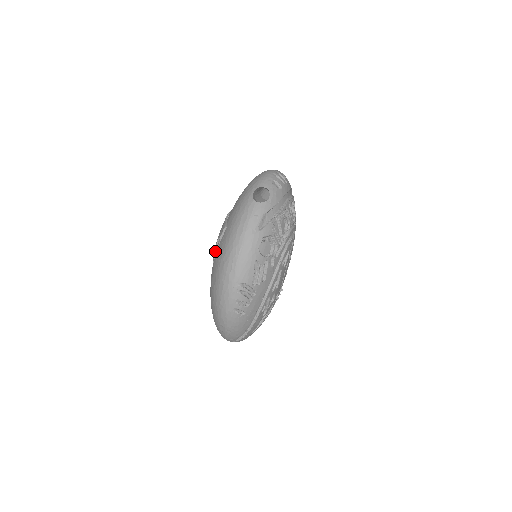
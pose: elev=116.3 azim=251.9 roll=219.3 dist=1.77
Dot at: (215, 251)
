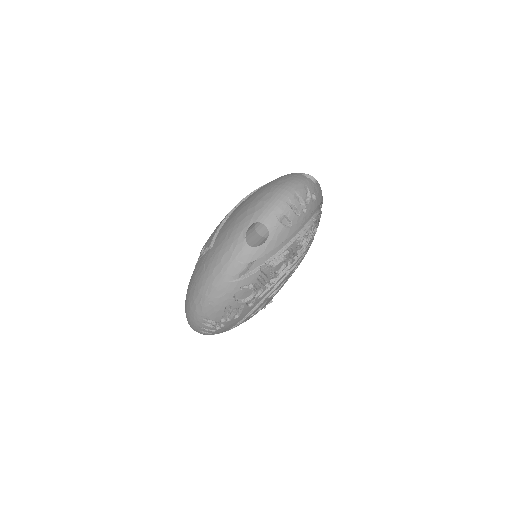
Dot at: occluded
